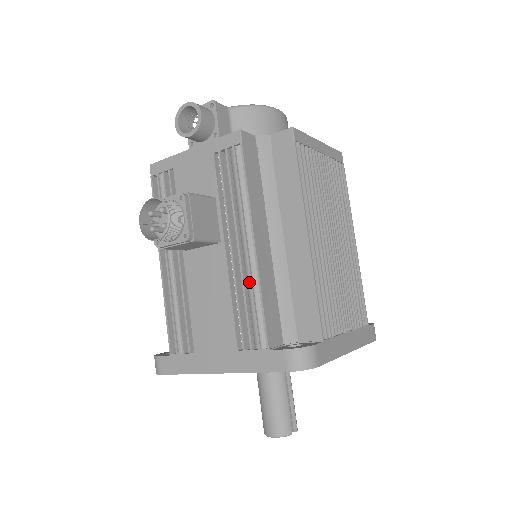
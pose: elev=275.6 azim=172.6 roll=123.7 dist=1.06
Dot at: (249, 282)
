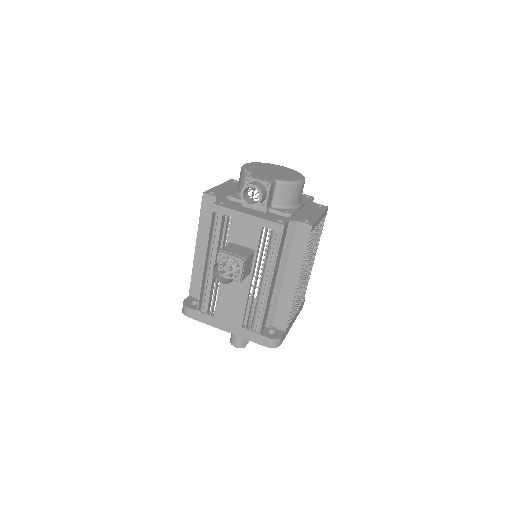
Dot at: (260, 301)
